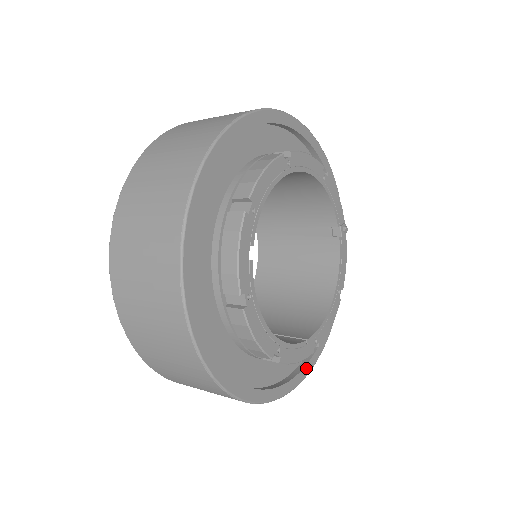
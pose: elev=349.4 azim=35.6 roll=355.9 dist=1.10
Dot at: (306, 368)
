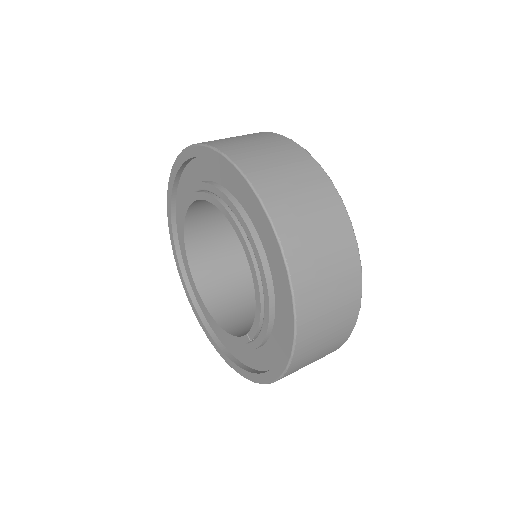
Dot at: occluded
